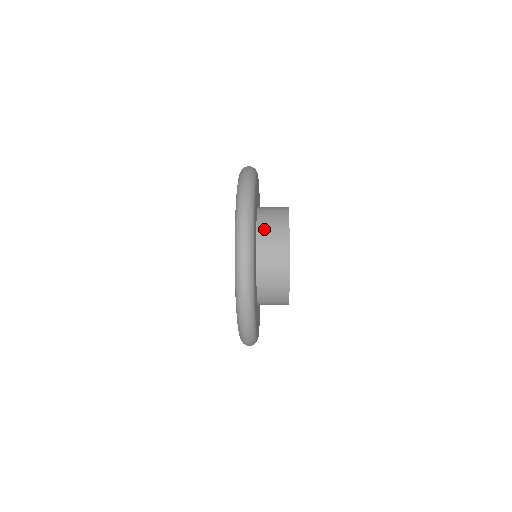
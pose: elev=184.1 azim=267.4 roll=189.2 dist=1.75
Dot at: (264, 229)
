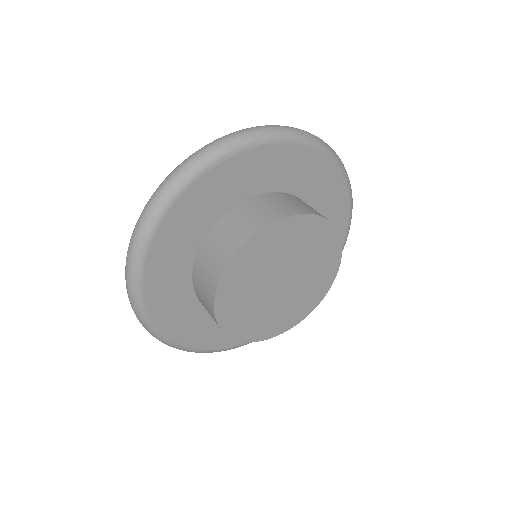
Dot at: (198, 295)
